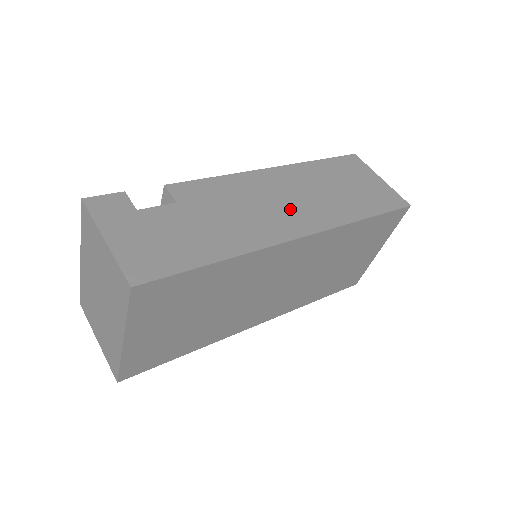
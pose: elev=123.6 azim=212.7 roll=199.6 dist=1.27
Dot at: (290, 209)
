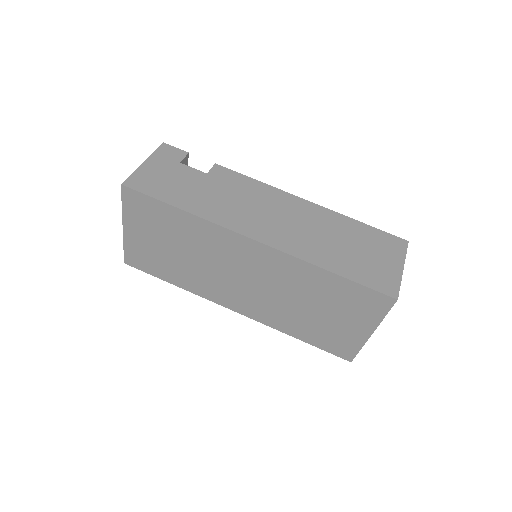
Dot at: (275, 224)
